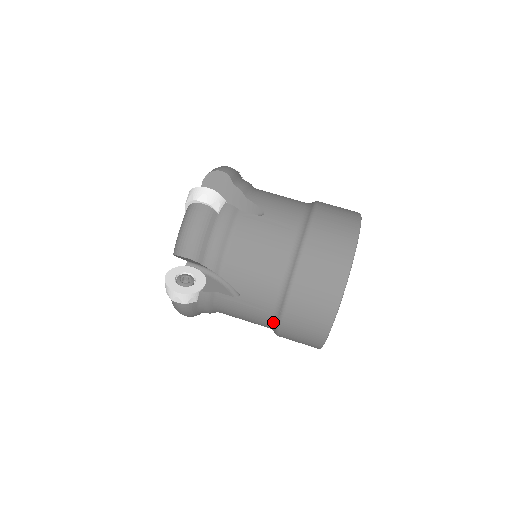
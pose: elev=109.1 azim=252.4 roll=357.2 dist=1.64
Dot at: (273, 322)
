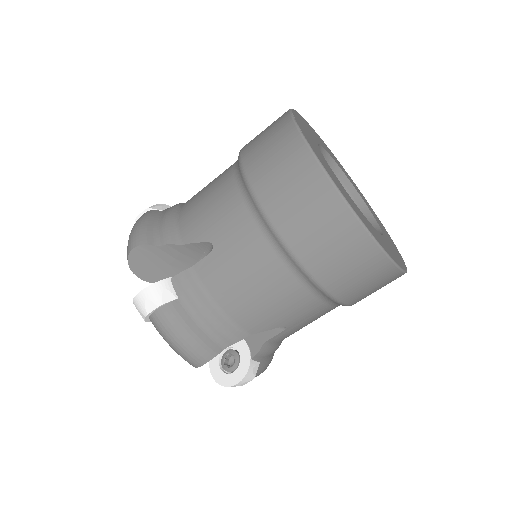
Dot at: occluded
